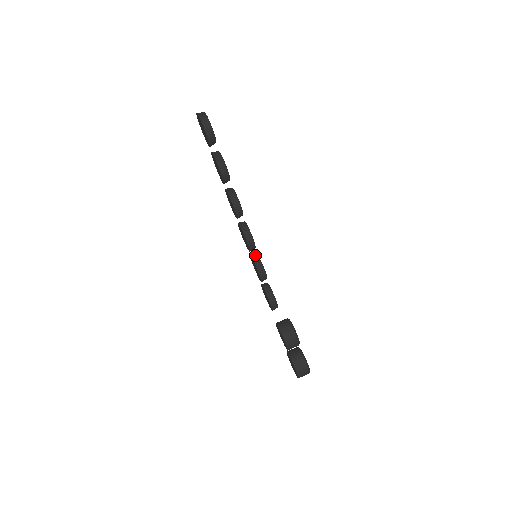
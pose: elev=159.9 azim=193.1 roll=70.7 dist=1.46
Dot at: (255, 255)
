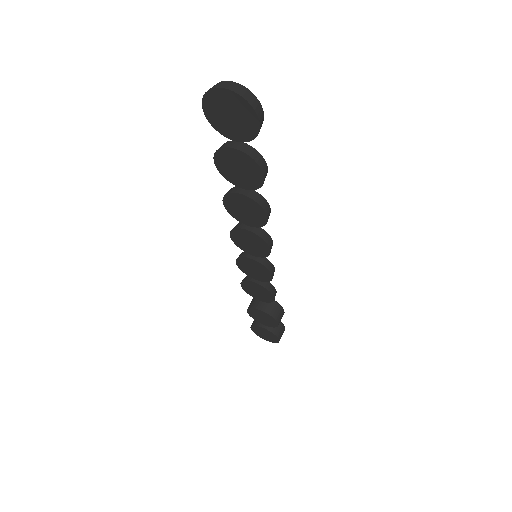
Dot at: occluded
